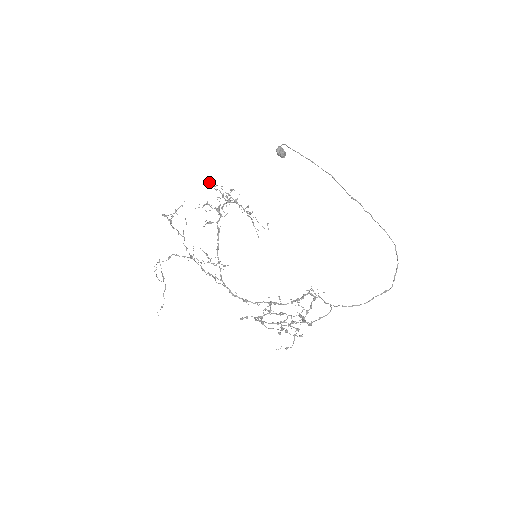
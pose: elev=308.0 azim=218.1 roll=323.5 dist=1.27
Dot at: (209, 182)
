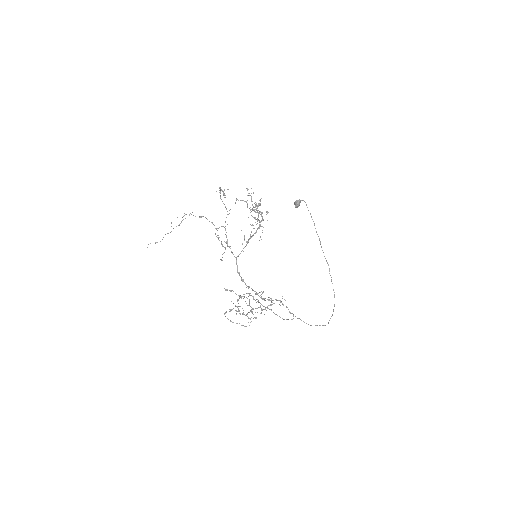
Dot at: occluded
